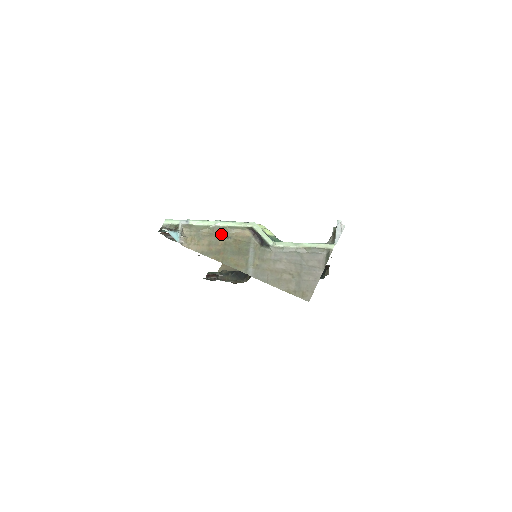
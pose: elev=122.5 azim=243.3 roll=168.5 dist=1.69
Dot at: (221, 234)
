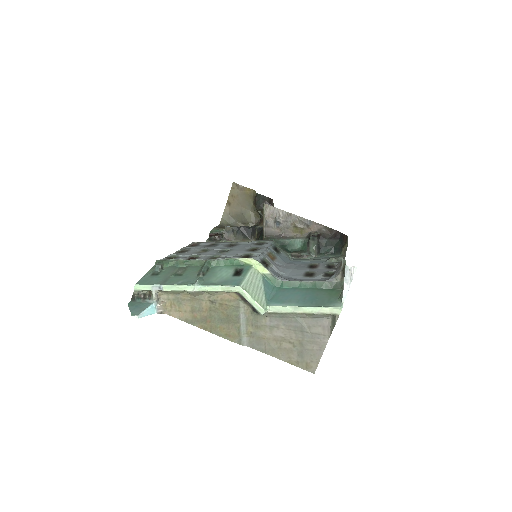
Dot at: (203, 297)
